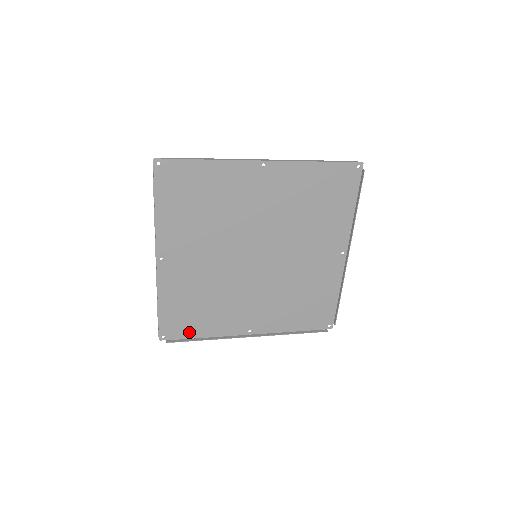
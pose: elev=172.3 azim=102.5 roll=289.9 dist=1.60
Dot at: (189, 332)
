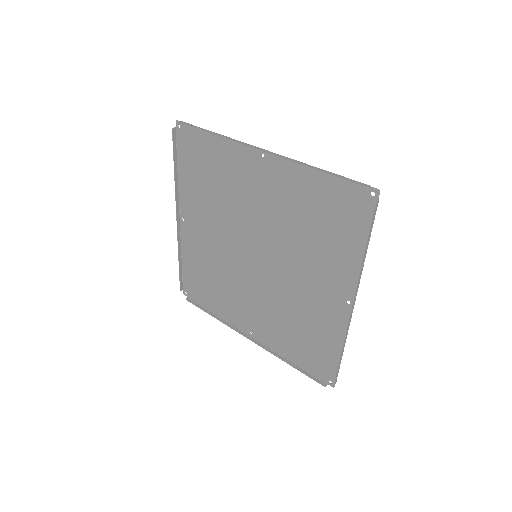
Dot at: (204, 301)
